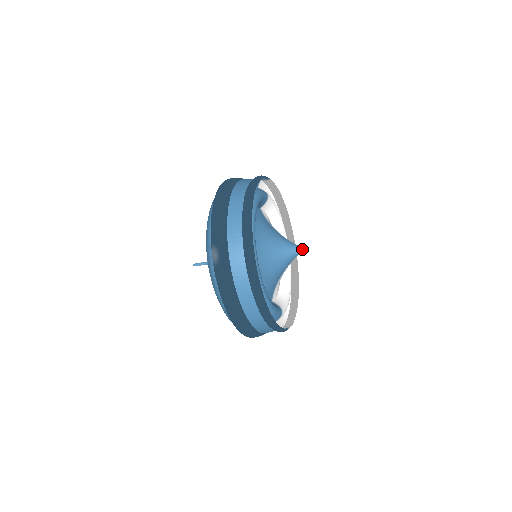
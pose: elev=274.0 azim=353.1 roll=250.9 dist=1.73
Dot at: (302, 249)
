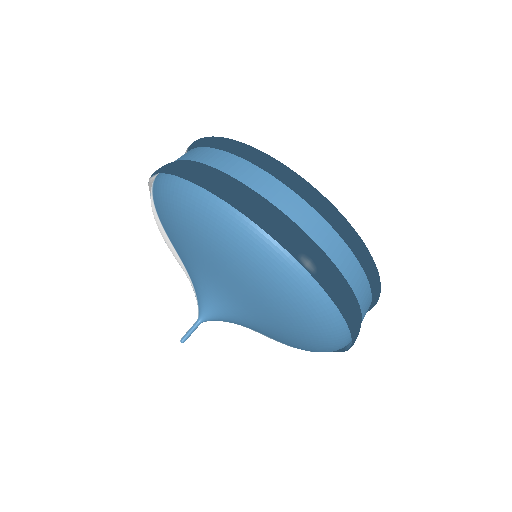
Dot at: occluded
